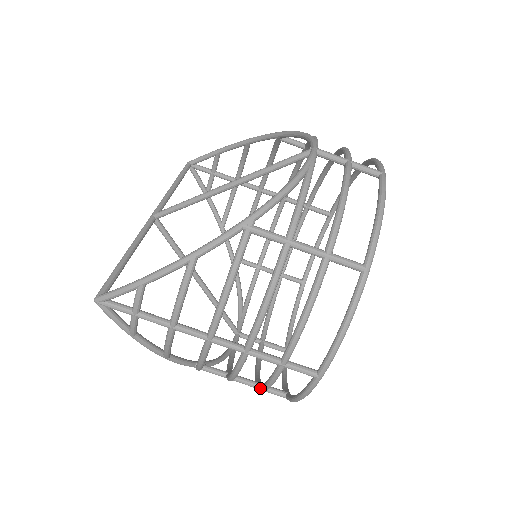
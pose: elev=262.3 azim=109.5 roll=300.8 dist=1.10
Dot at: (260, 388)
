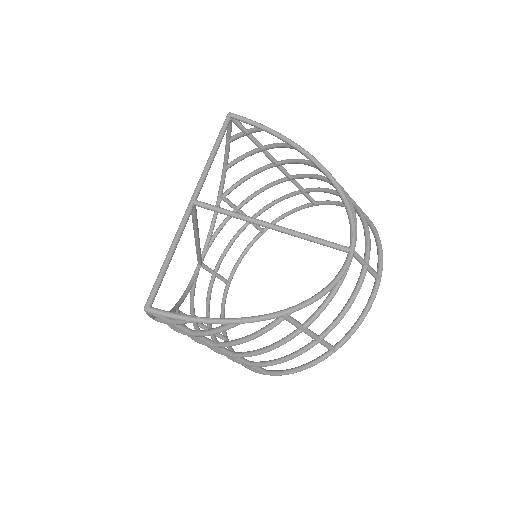
Dot at: occluded
